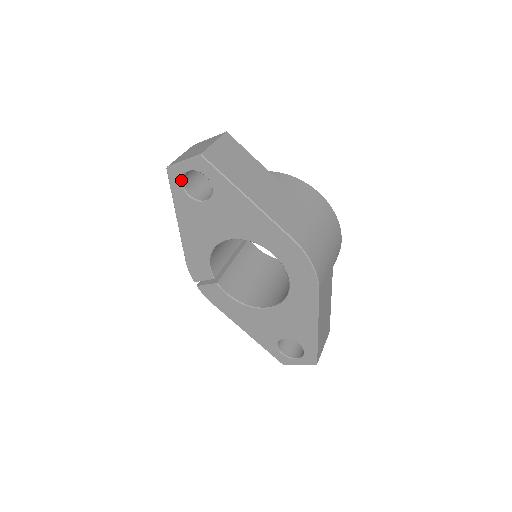
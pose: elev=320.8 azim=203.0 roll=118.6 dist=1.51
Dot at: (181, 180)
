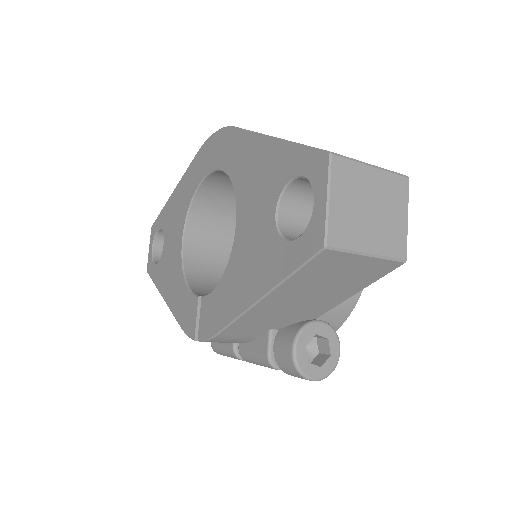
Dot at: (152, 262)
